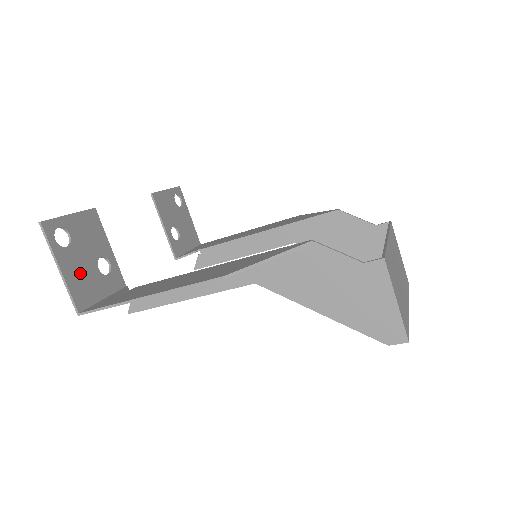
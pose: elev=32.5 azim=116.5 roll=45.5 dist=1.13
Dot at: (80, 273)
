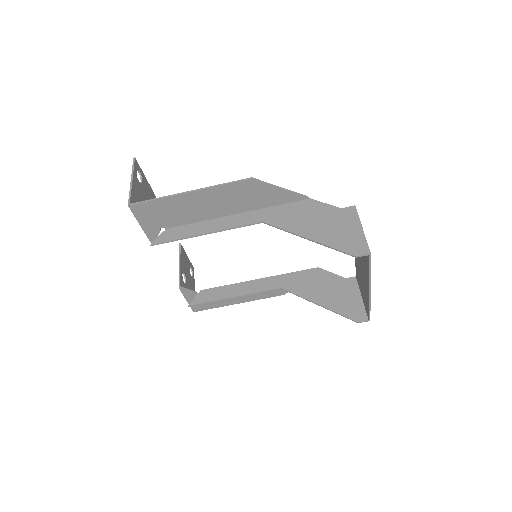
Dot at: (138, 197)
